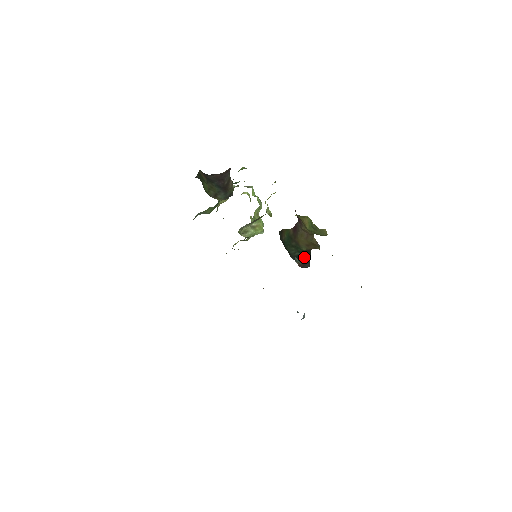
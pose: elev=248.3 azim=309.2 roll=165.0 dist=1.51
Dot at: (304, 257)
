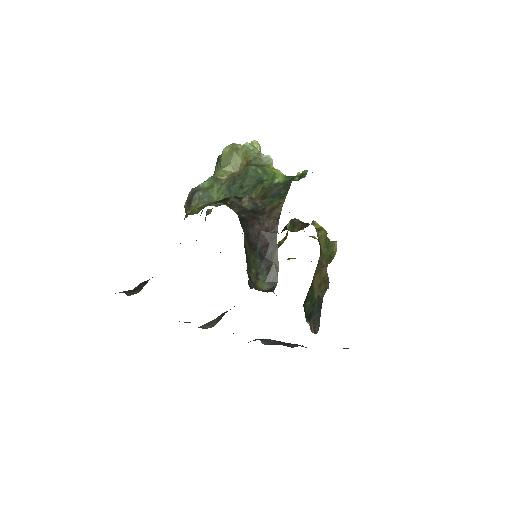
Dot at: (316, 313)
